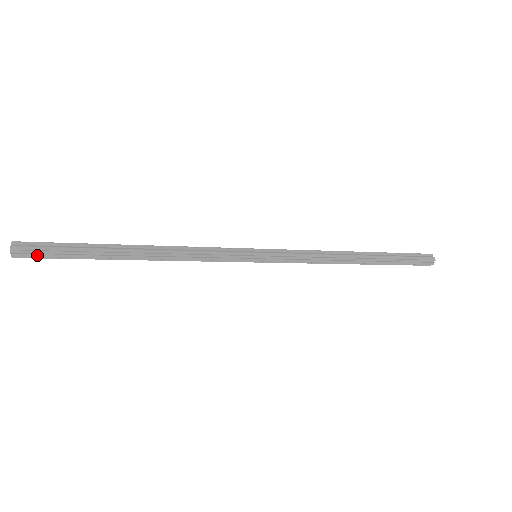
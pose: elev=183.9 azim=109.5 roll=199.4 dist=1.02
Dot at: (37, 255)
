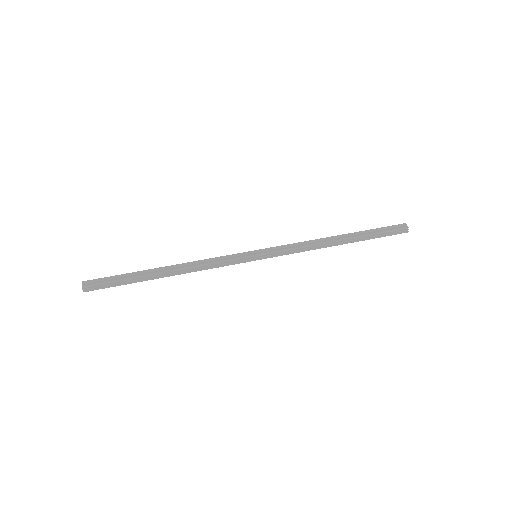
Dot at: (100, 288)
